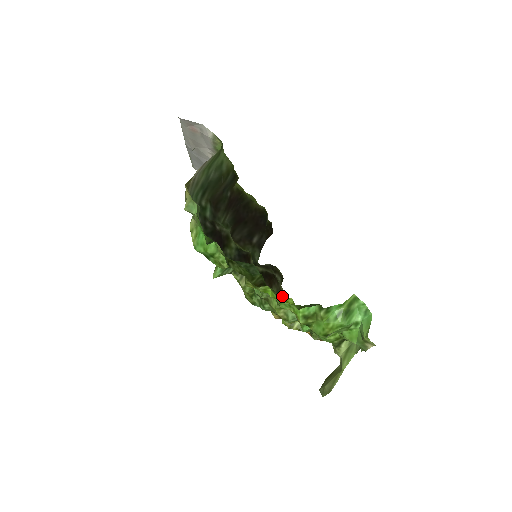
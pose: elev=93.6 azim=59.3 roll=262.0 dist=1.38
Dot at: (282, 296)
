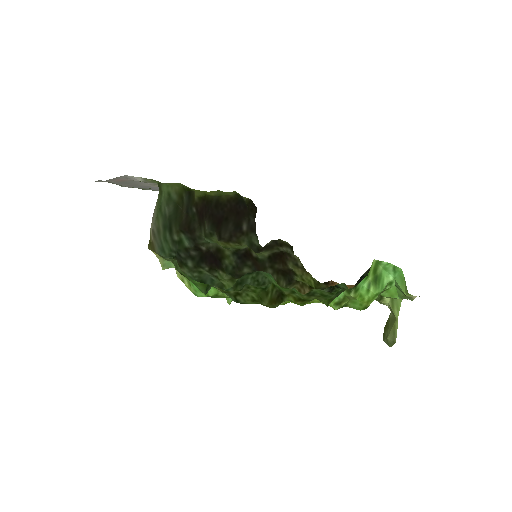
Dot at: (300, 264)
